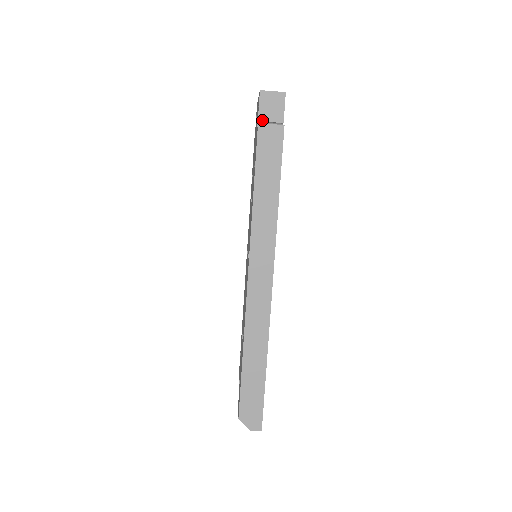
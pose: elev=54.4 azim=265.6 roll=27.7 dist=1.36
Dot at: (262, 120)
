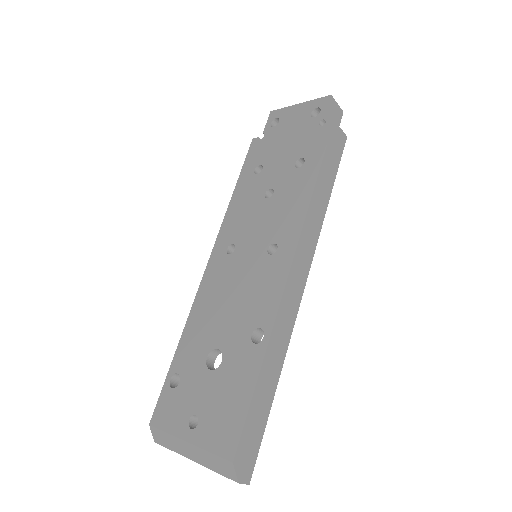
Dot at: (326, 121)
